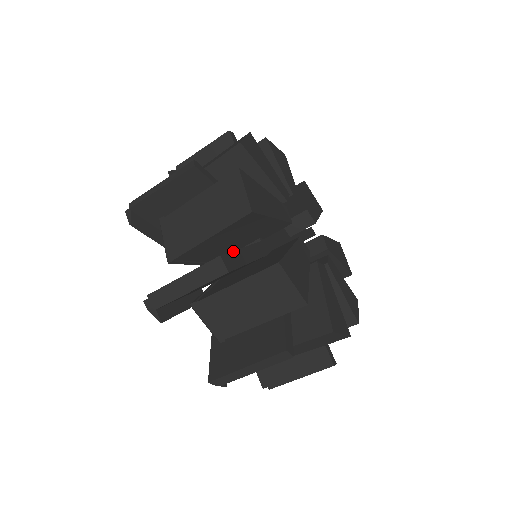
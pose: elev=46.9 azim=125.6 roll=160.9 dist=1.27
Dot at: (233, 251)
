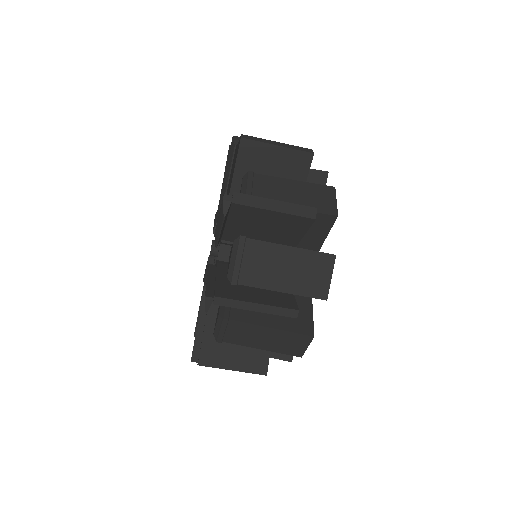
Dot at: occluded
